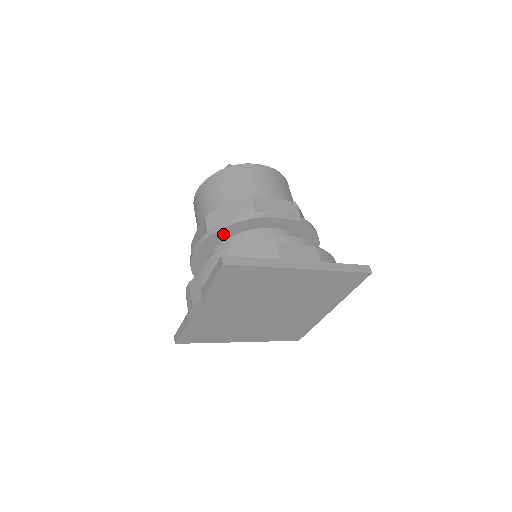
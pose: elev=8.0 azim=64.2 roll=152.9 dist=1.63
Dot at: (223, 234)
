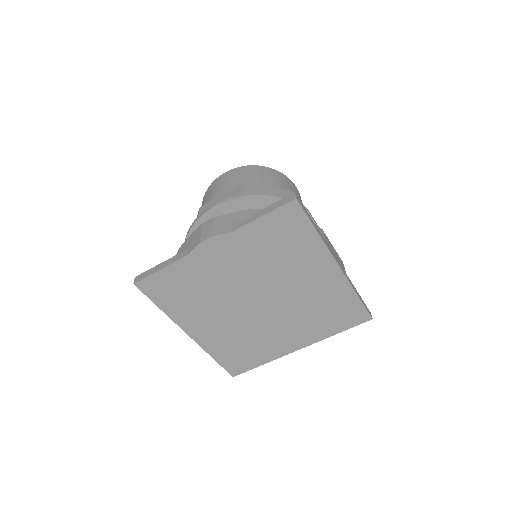
Dot at: (261, 203)
